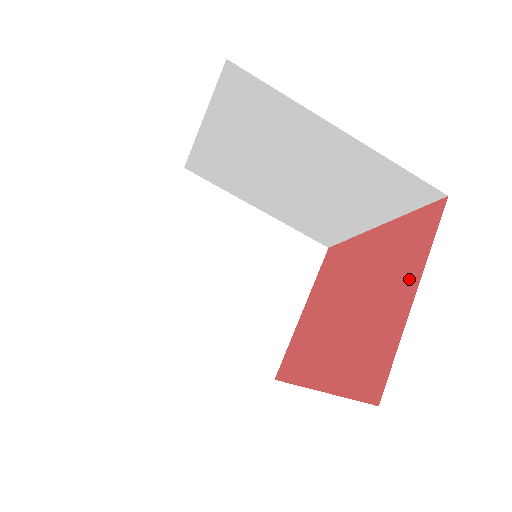
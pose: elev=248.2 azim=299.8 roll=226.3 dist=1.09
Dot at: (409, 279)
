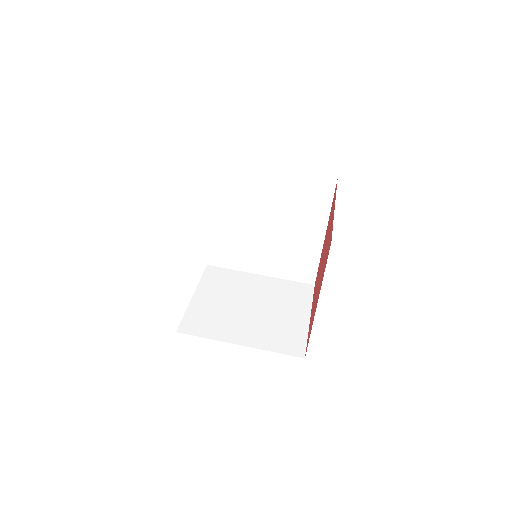
Dot at: (333, 211)
